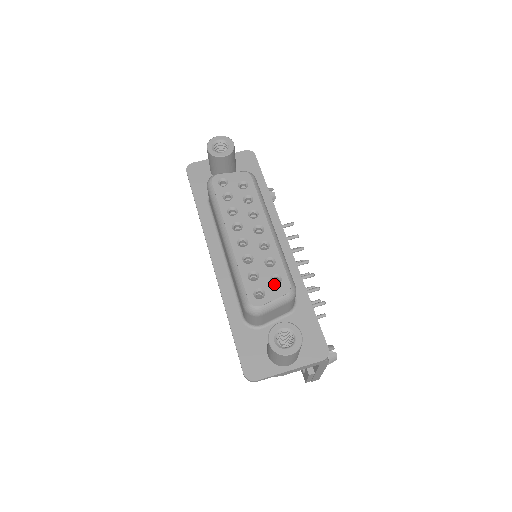
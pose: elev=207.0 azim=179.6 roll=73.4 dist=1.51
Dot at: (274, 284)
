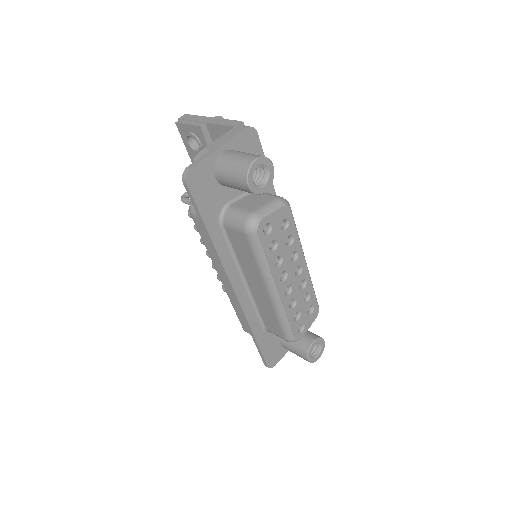
Dot at: (310, 315)
